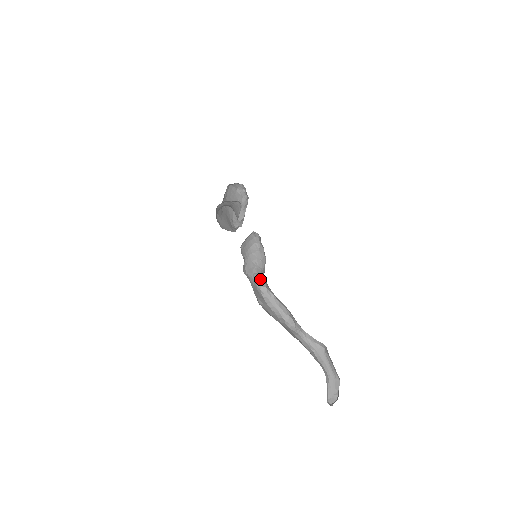
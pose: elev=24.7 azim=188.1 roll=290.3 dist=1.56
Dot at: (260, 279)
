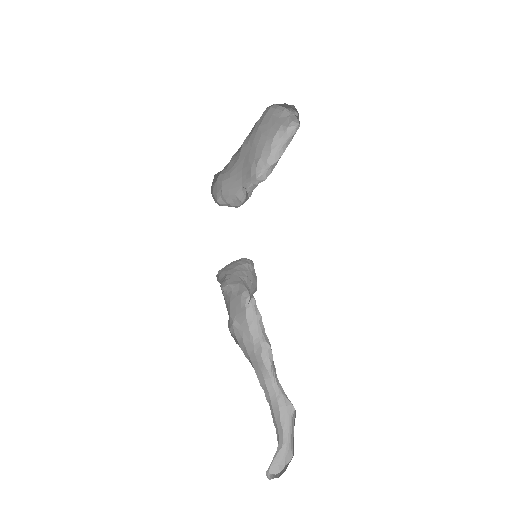
Dot at: occluded
